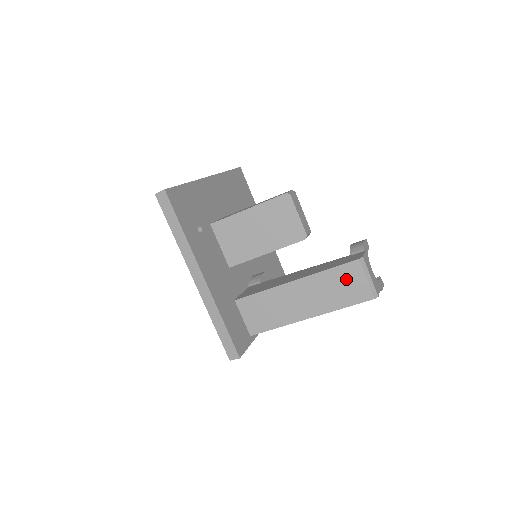
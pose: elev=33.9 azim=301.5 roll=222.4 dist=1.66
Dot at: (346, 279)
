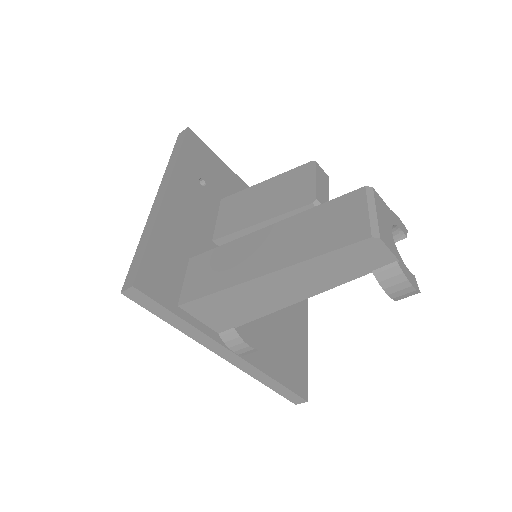
Dot at: (337, 215)
